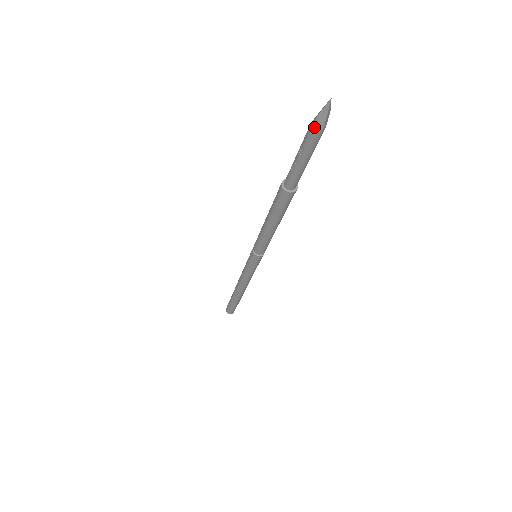
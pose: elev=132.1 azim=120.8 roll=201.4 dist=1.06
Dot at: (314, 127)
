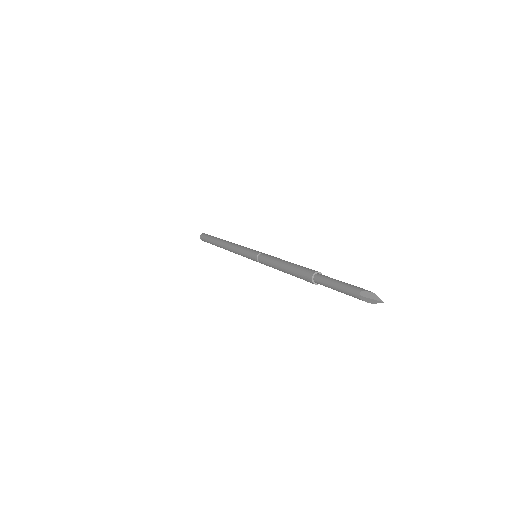
Dot at: (366, 301)
